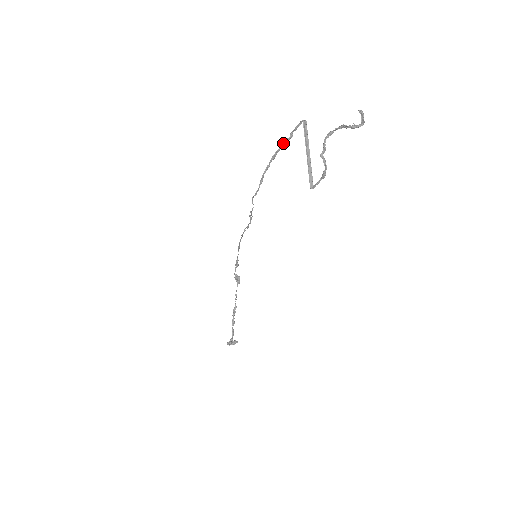
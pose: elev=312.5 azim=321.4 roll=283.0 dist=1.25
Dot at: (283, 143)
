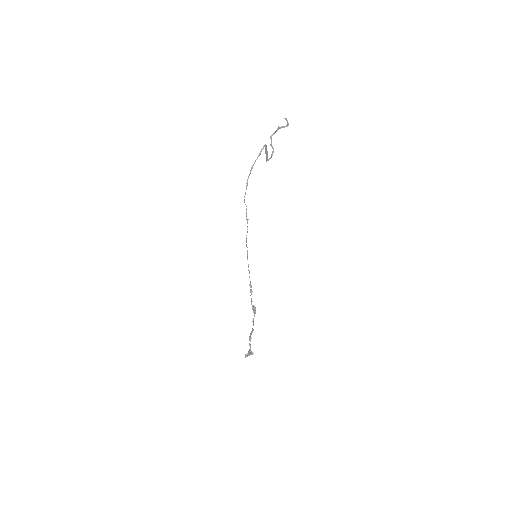
Dot at: (256, 159)
